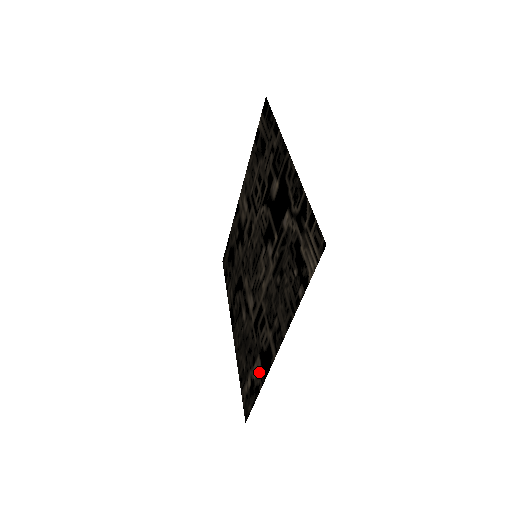
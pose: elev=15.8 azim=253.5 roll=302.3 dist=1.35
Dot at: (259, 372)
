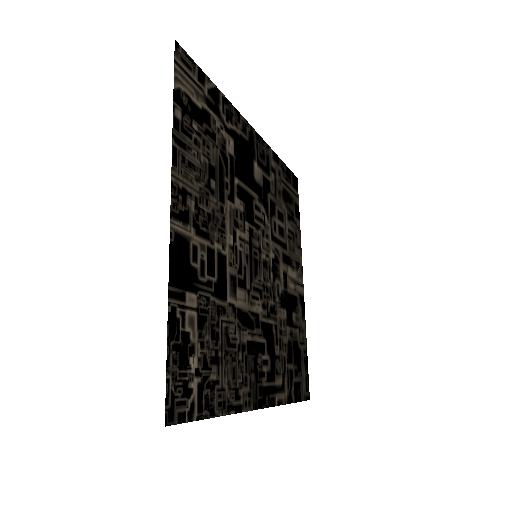
Dot at: (183, 301)
